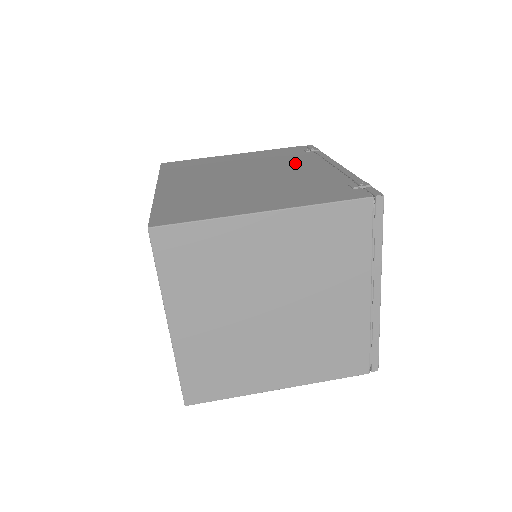
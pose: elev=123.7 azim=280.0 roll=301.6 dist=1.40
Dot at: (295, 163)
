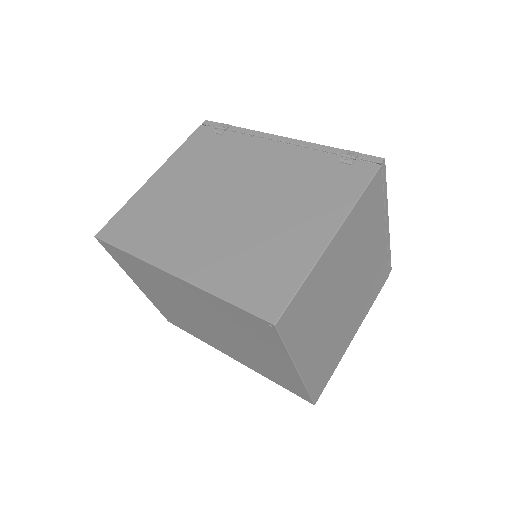
Dot at: (242, 157)
